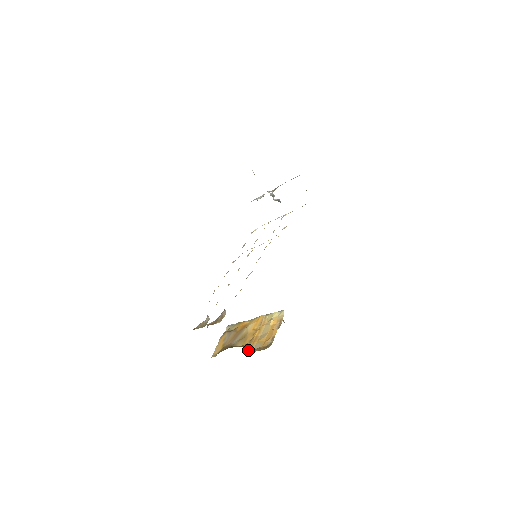
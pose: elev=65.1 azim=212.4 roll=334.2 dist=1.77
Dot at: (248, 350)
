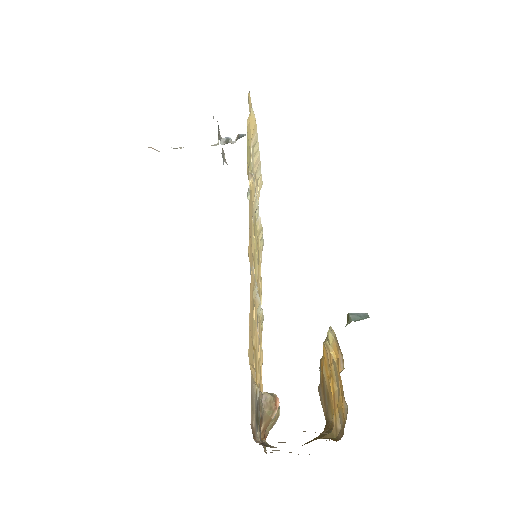
Dot at: (335, 436)
